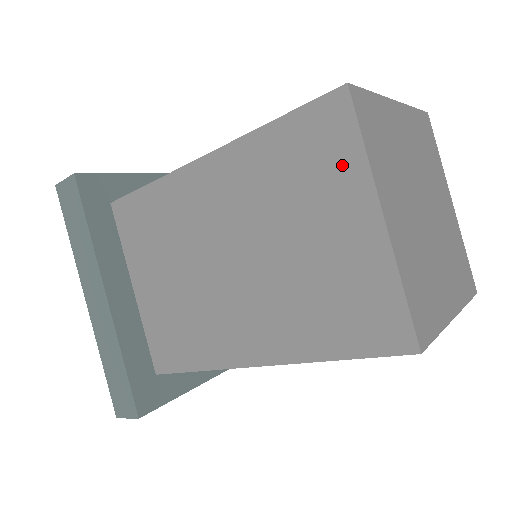
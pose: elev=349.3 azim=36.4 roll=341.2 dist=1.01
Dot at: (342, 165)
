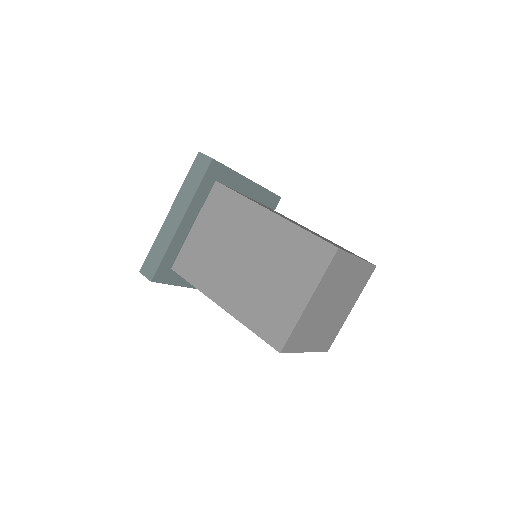
Dot at: (313, 271)
